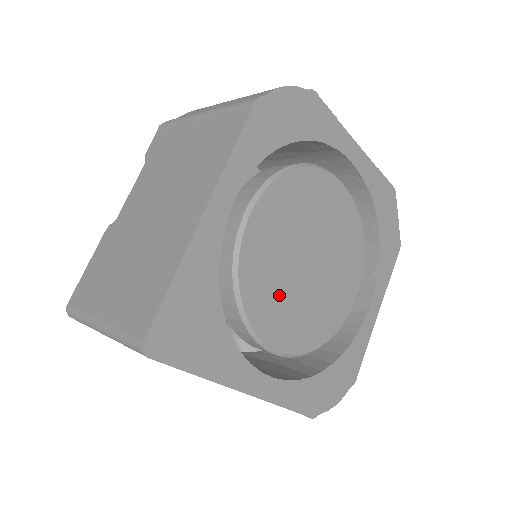
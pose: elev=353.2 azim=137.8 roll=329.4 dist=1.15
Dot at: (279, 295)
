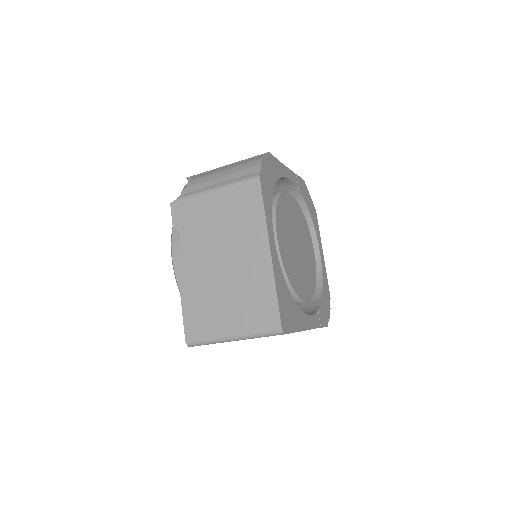
Dot at: (297, 272)
